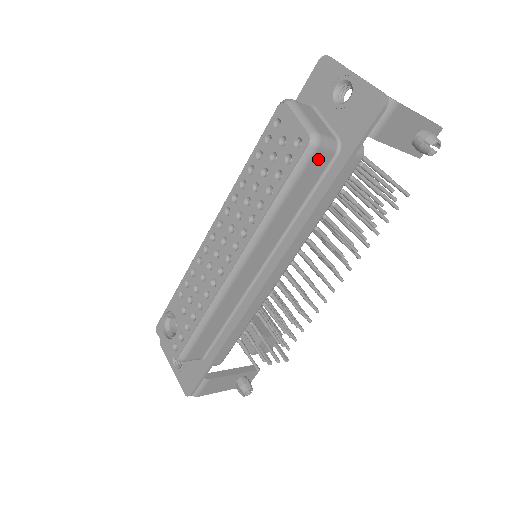
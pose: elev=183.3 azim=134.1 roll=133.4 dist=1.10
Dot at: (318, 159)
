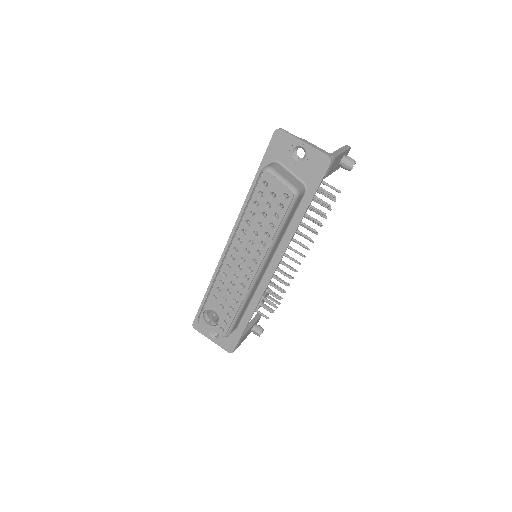
Dot at: (298, 201)
